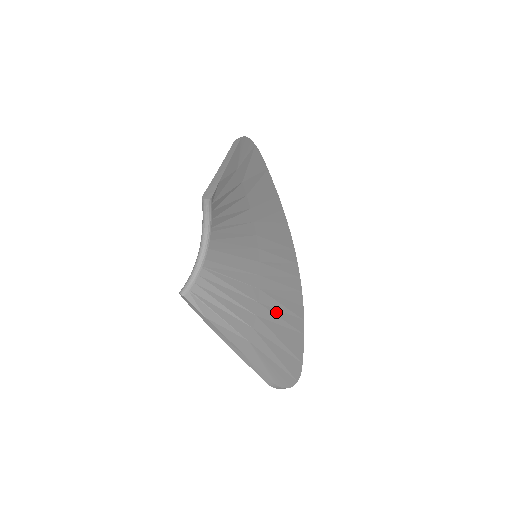
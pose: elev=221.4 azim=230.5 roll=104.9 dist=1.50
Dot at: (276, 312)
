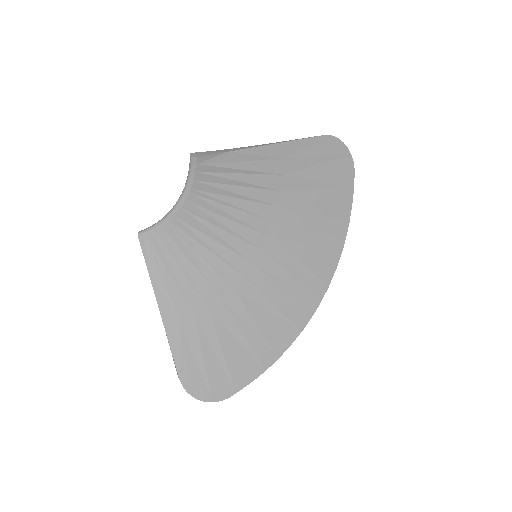
Dot at: (240, 322)
